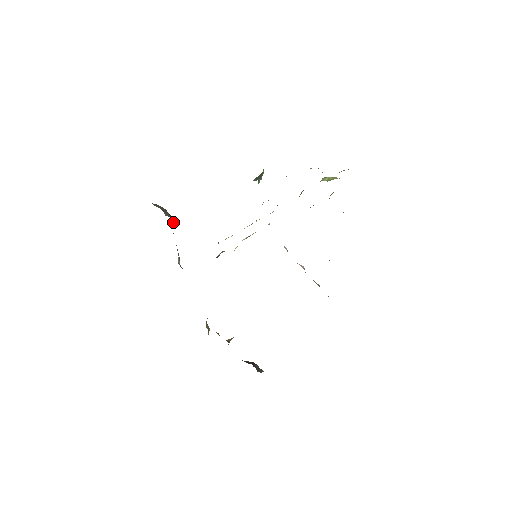
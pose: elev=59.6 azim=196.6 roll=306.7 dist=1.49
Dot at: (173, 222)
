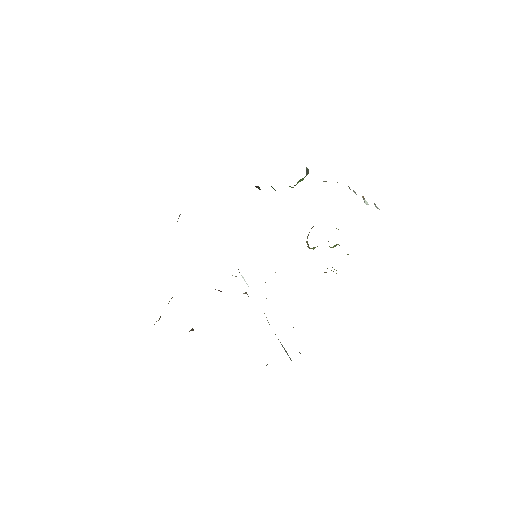
Dot at: occluded
